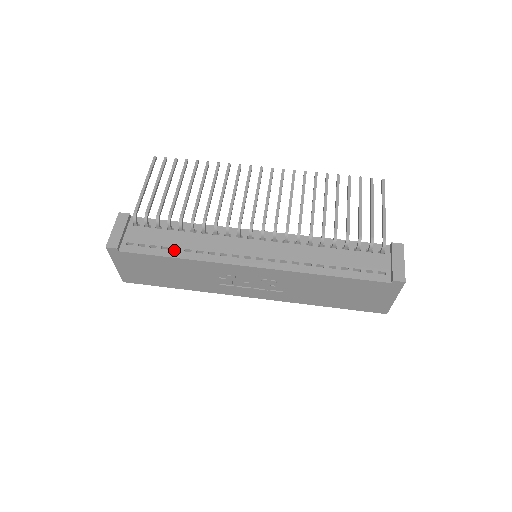
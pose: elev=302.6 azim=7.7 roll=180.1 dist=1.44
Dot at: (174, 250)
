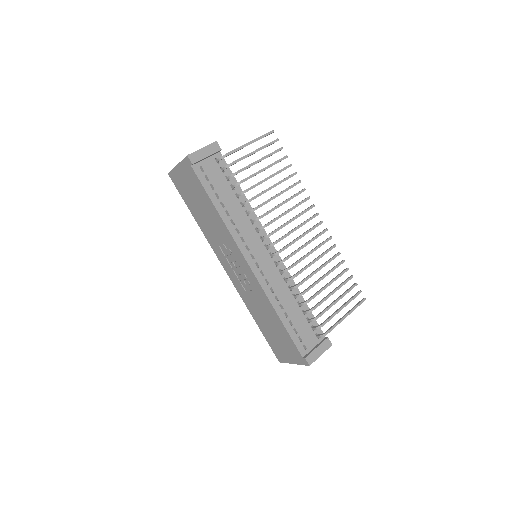
Dot at: (221, 204)
